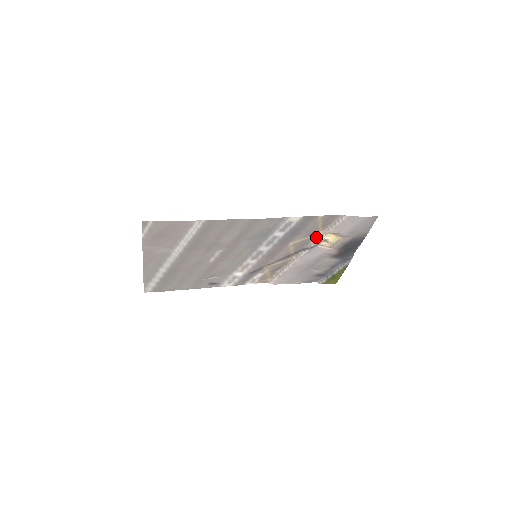
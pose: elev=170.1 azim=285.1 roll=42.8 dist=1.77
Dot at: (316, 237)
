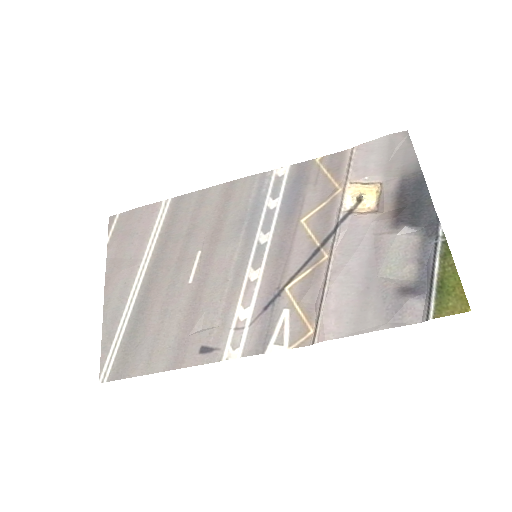
Dot at: (337, 199)
